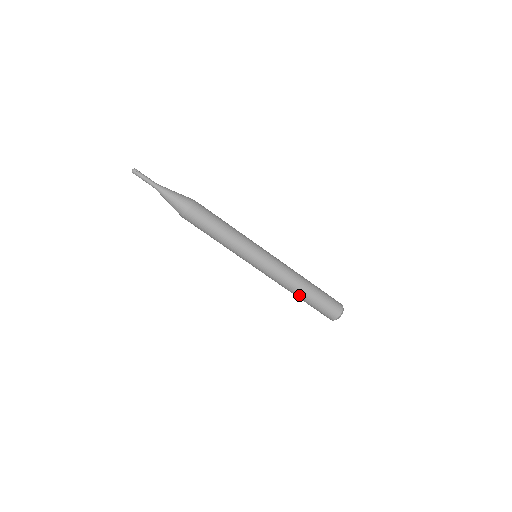
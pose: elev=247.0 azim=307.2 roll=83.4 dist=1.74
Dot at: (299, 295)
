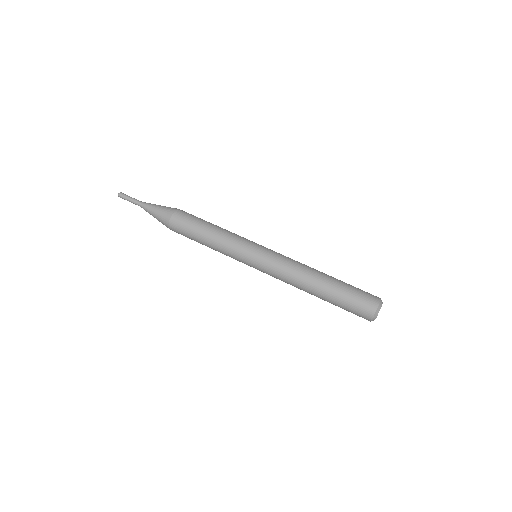
Dot at: (315, 292)
